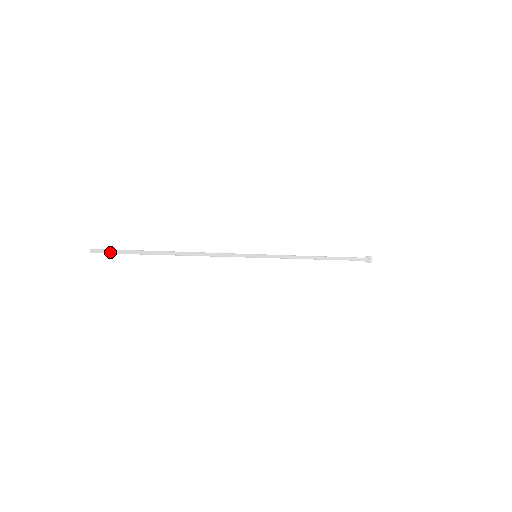
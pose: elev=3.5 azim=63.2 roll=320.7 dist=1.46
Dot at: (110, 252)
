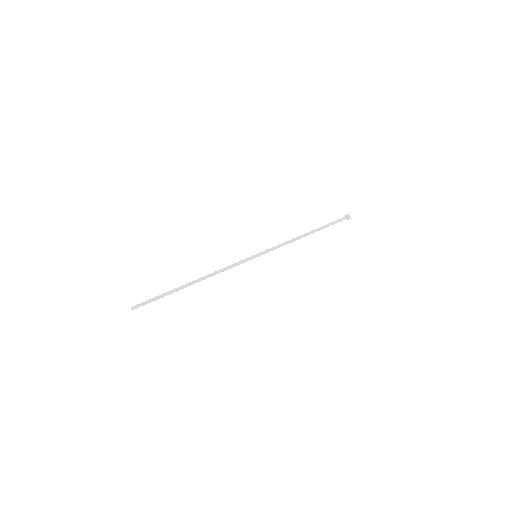
Dot at: occluded
